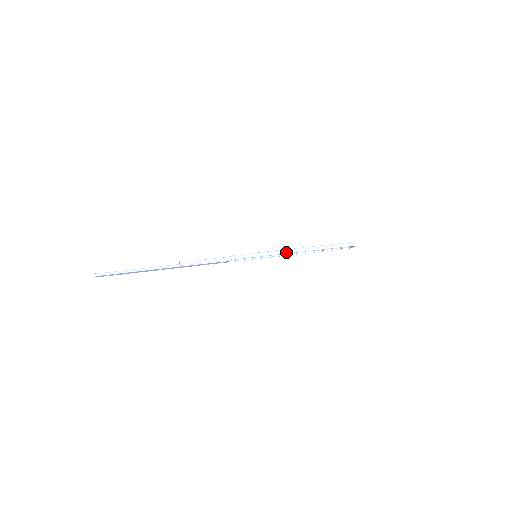
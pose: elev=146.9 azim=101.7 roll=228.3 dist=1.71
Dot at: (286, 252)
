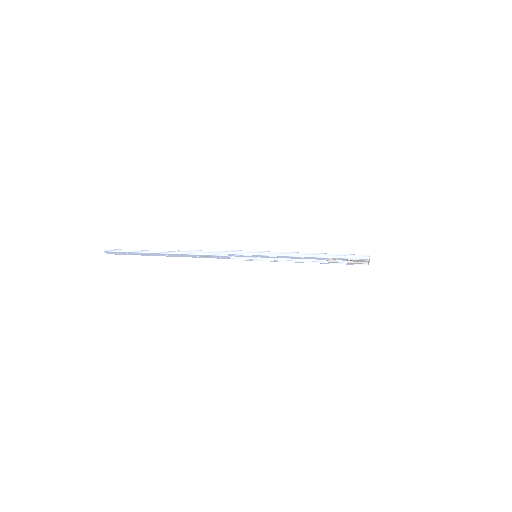
Dot at: (286, 255)
